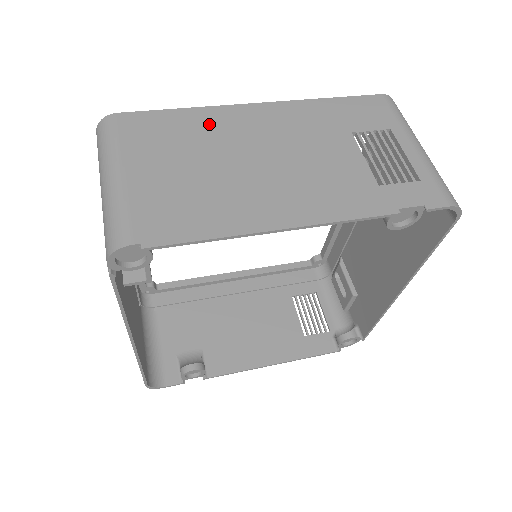
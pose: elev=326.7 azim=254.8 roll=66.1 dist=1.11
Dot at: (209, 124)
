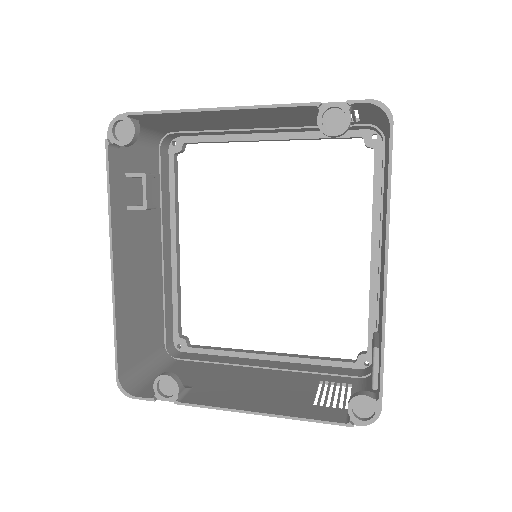
Dot at: occluded
